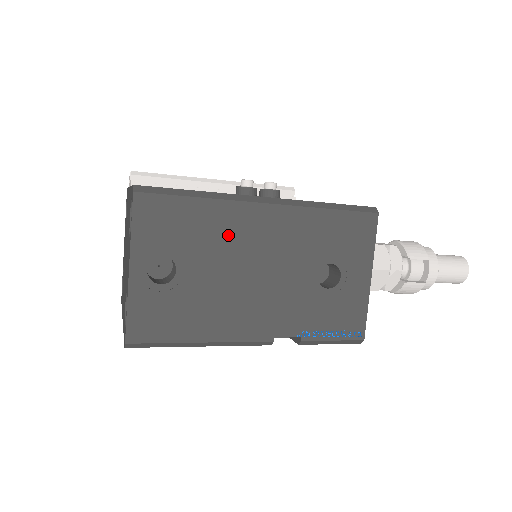
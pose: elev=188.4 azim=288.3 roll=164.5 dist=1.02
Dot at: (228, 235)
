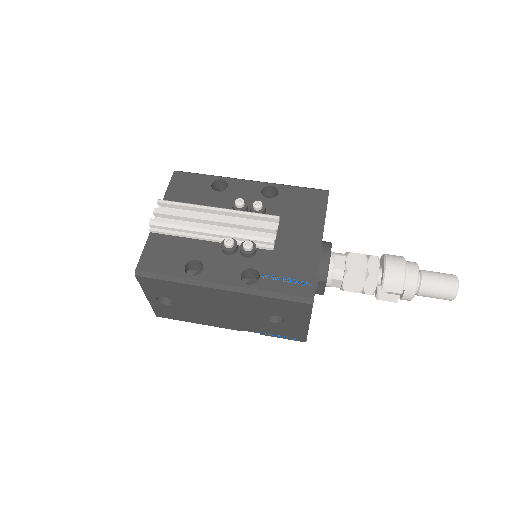
Dot at: (199, 296)
